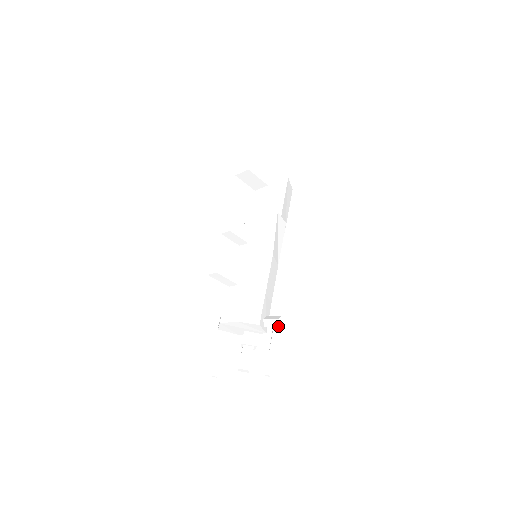
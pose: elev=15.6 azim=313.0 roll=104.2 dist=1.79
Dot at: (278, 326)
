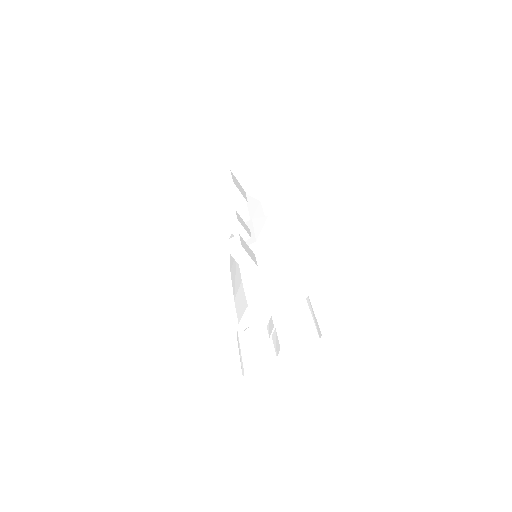
Dot at: (313, 295)
